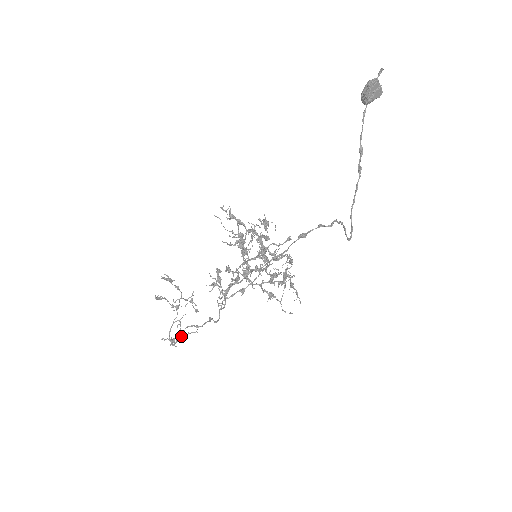
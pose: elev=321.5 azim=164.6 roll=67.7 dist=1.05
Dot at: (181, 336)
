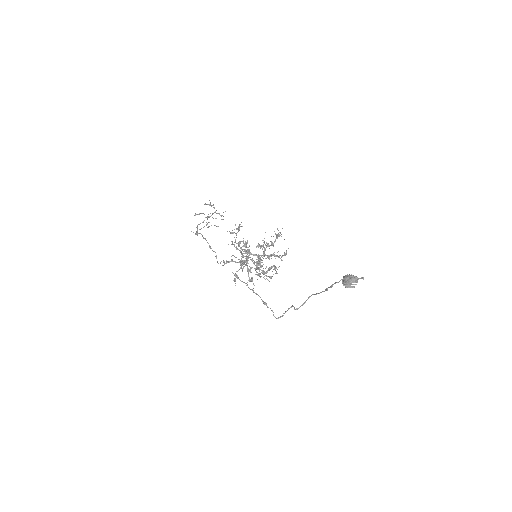
Dot at: occluded
